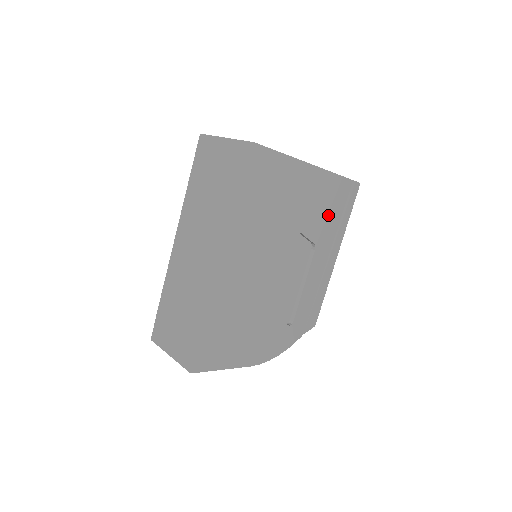
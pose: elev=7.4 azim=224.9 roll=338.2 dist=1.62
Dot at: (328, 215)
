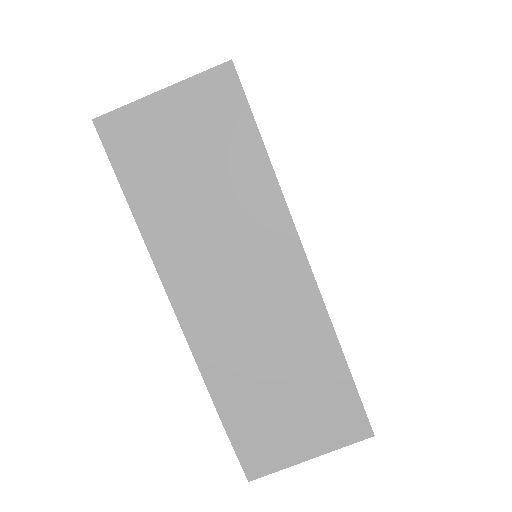
Dot at: occluded
